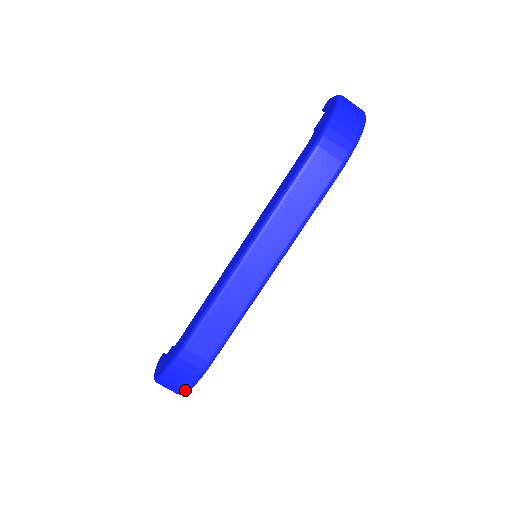
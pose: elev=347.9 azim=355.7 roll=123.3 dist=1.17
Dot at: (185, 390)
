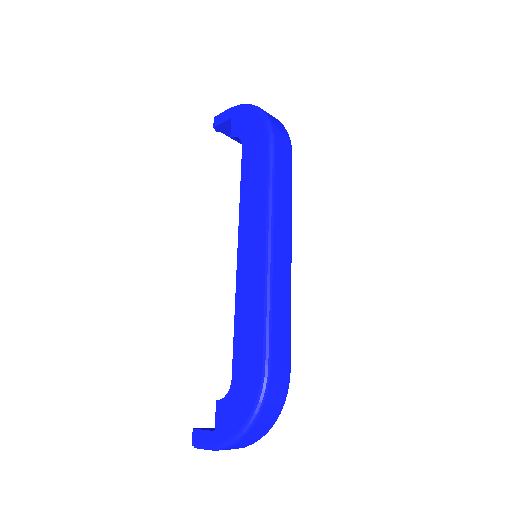
Dot at: (275, 420)
